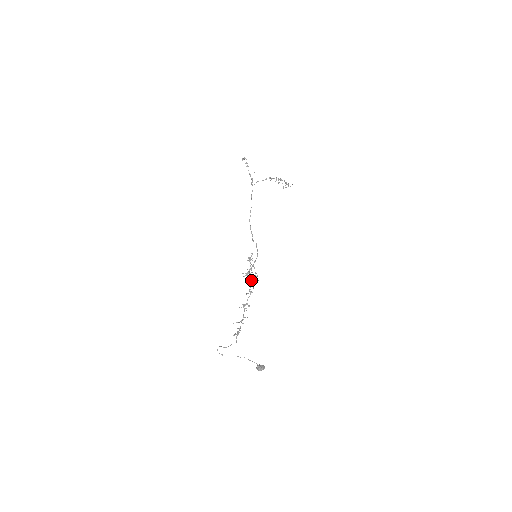
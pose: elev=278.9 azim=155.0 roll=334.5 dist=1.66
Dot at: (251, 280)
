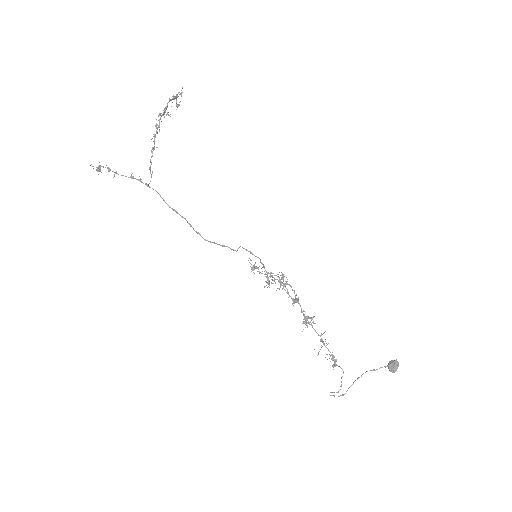
Dot at: (281, 285)
